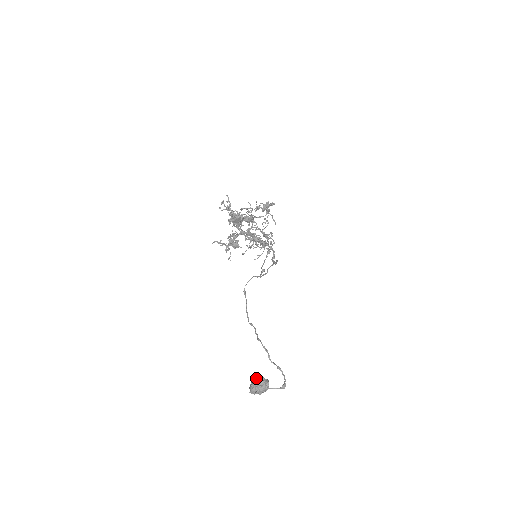
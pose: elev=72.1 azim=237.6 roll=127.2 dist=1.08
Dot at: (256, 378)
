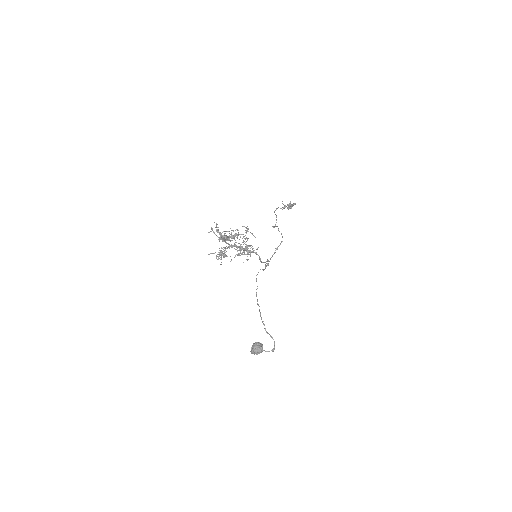
Dot at: (254, 343)
